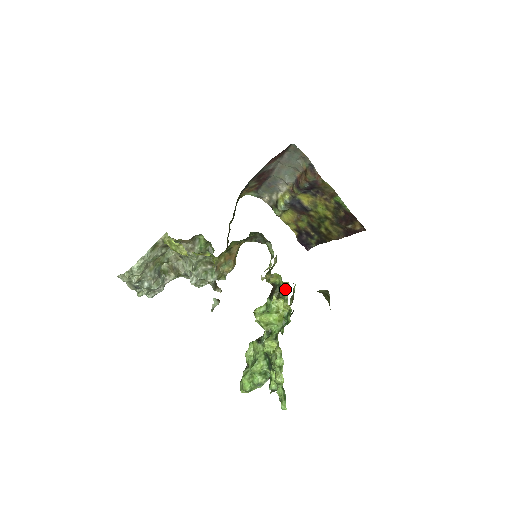
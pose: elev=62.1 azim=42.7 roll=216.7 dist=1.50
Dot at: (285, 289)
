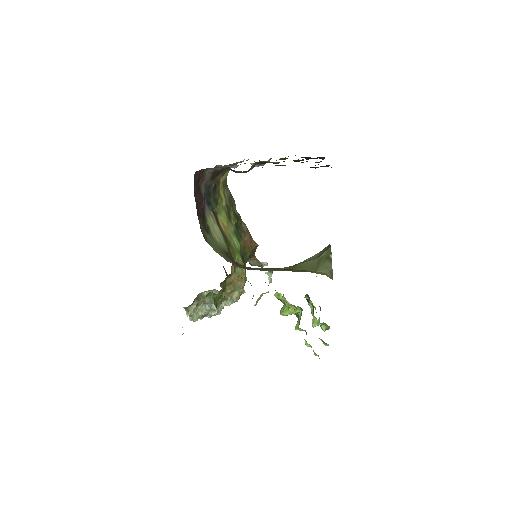
Dot at: (278, 297)
